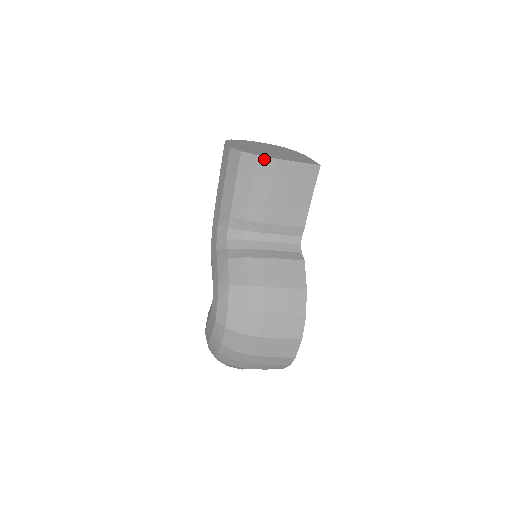
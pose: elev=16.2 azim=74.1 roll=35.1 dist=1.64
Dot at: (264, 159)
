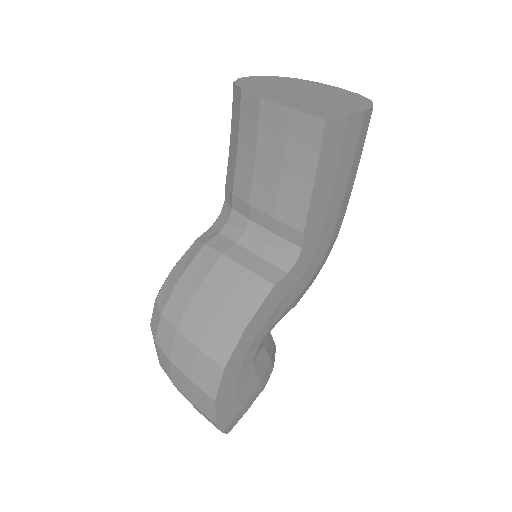
Dot at: (248, 96)
